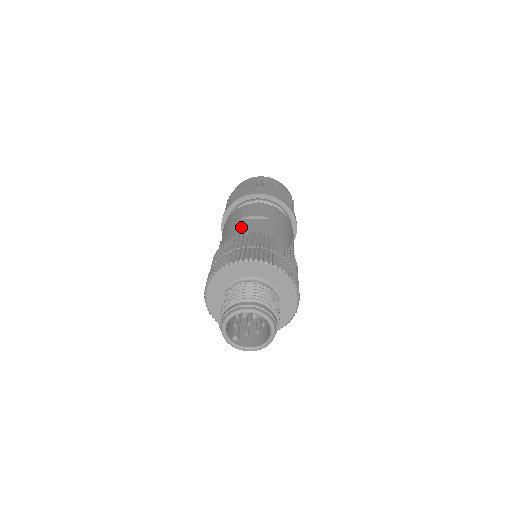
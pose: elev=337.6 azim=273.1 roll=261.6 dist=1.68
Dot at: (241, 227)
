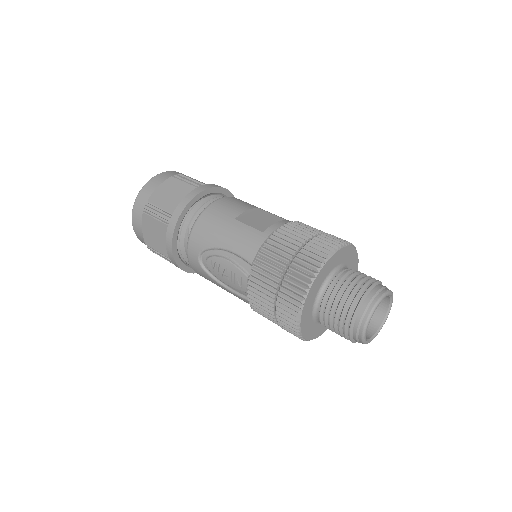
Dot at: (254, 227)
